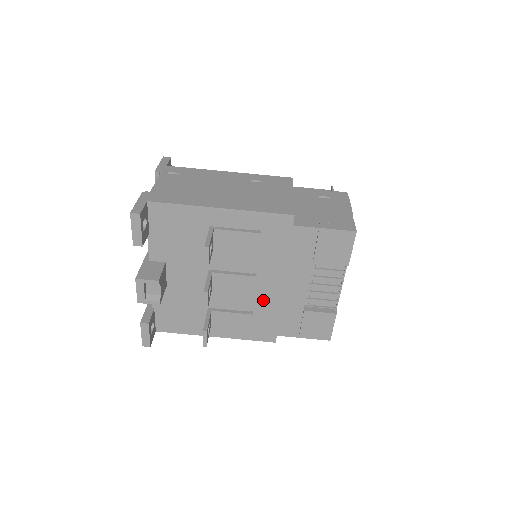
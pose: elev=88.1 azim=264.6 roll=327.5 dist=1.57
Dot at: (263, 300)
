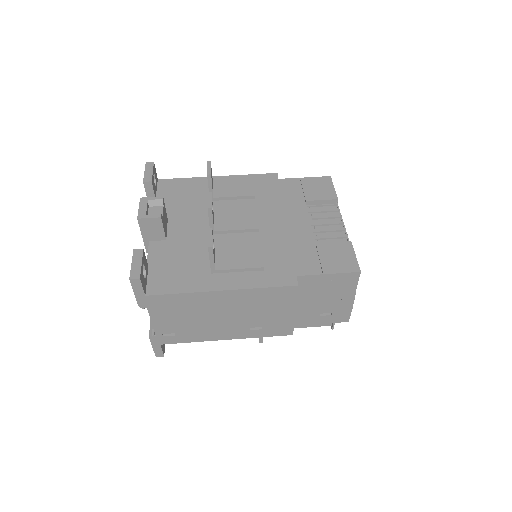
Dot at: (269, 239)
